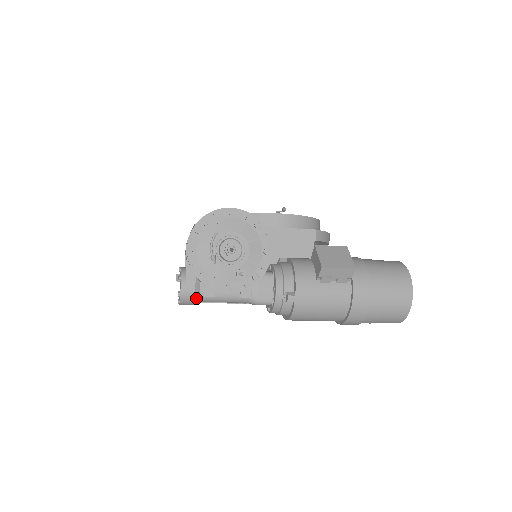
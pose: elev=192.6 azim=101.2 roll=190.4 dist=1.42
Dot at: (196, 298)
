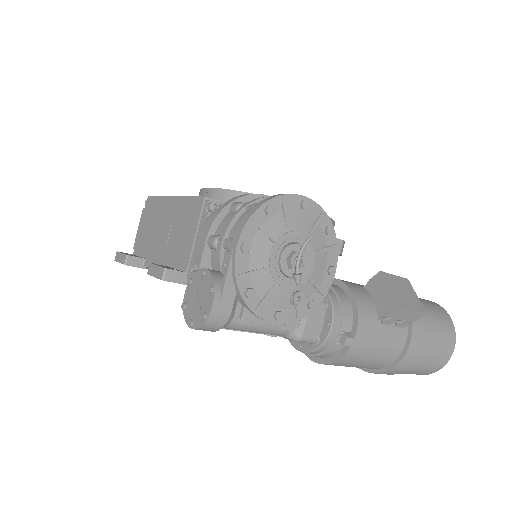
Dot at: (226, 324)
